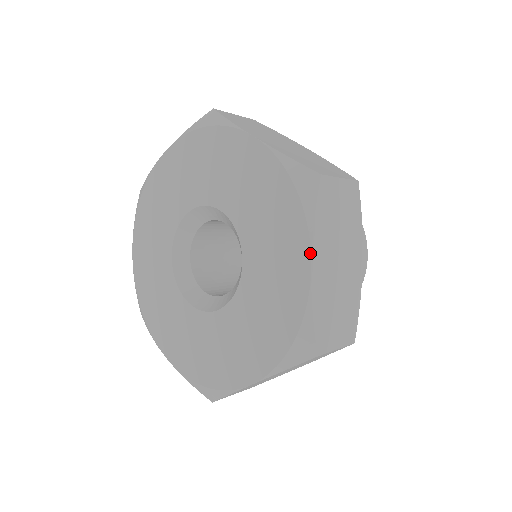
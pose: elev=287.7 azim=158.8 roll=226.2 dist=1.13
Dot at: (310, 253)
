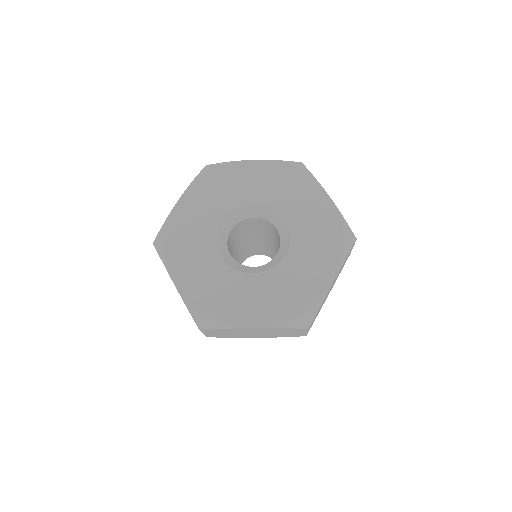
Dot at: (337, 273)
